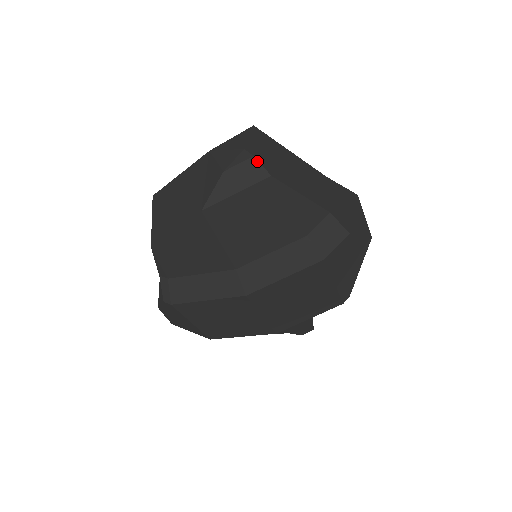
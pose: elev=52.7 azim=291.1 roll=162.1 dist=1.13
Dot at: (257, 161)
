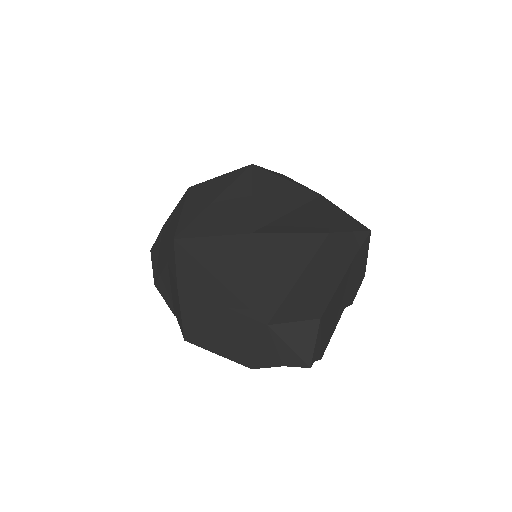
Dot at: occluded
